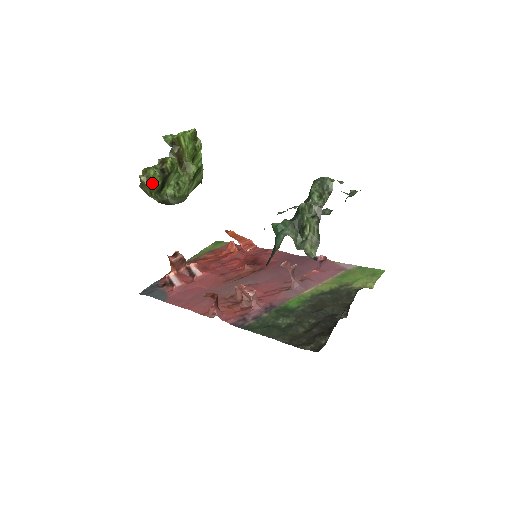
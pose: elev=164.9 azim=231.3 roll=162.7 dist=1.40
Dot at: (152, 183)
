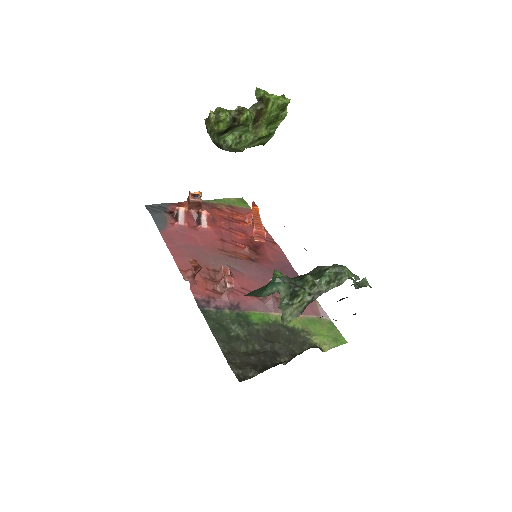
Dot at: (217, 125)
